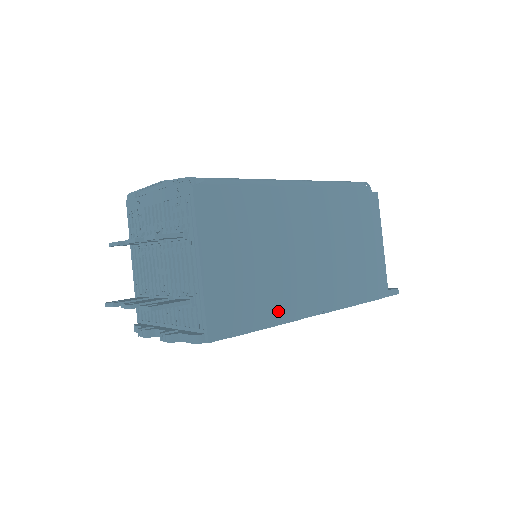
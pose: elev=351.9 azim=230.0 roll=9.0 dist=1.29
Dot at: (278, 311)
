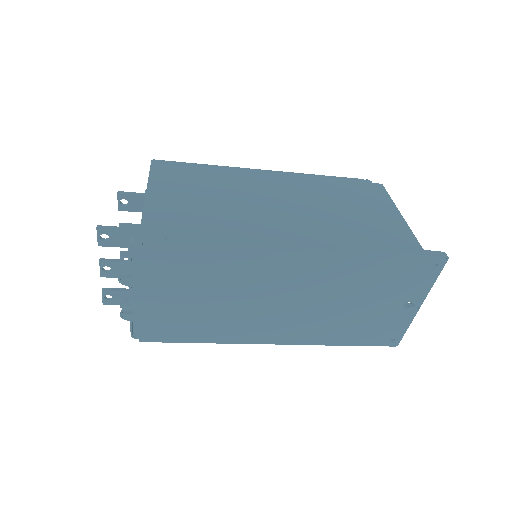
Dot at: (235, 234)
